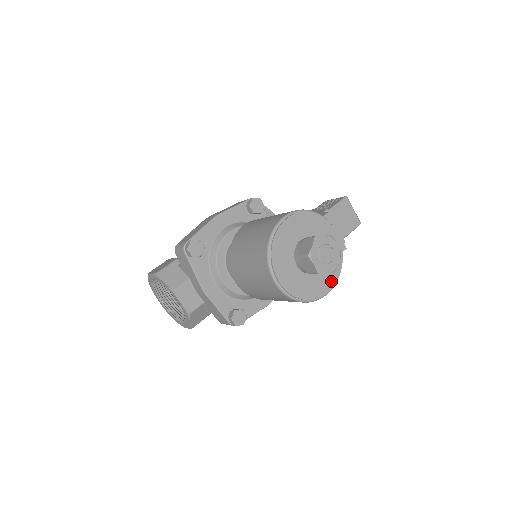
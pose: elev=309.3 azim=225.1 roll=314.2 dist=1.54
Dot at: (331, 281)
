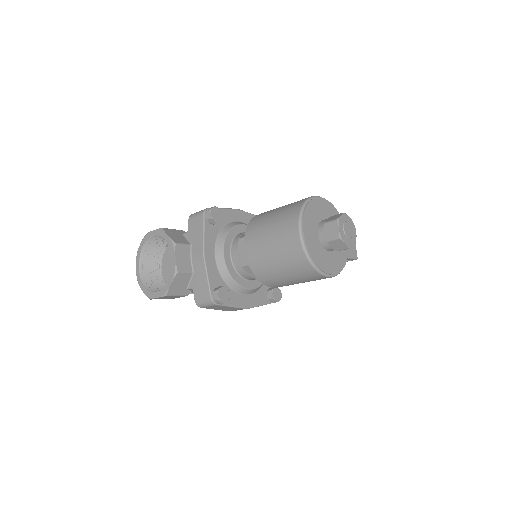
Dot at: (336, 268)
